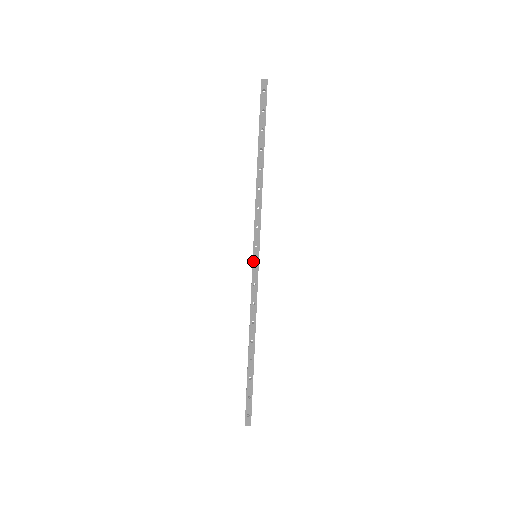
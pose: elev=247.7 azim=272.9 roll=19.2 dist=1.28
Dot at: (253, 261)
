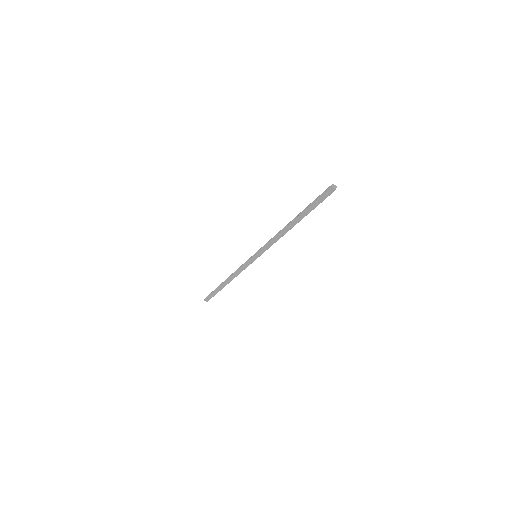
Dot at: (252, 258)
